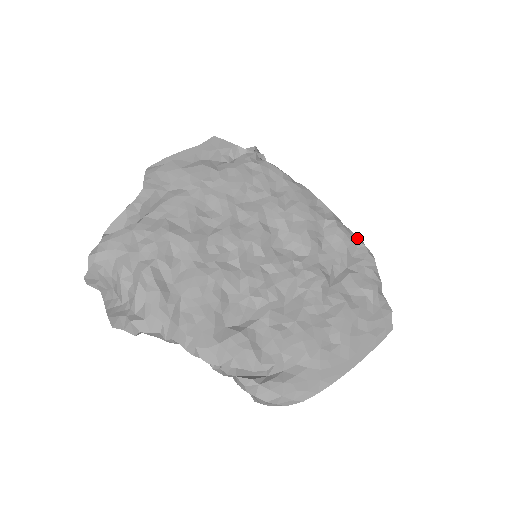
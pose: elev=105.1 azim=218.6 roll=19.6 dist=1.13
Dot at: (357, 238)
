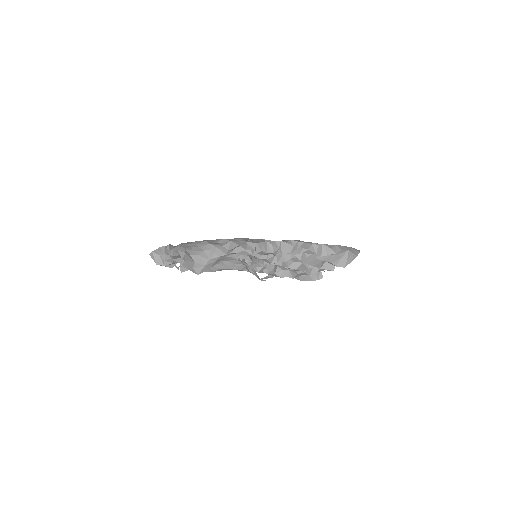
Dot at: occluded
